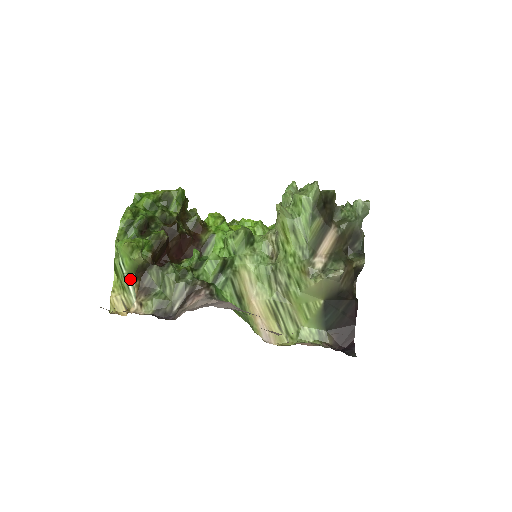
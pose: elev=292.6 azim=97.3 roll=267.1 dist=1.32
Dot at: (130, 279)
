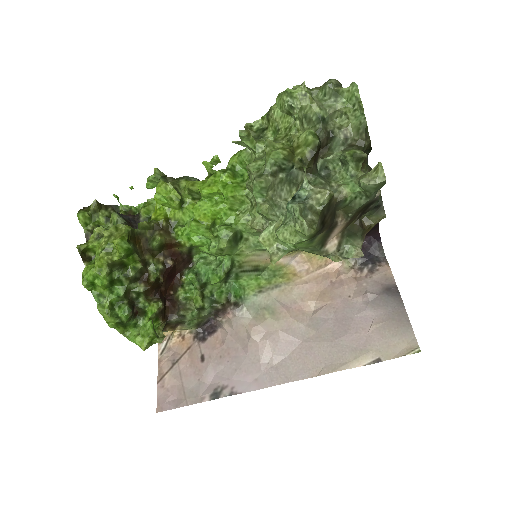
Dot at: occluded
